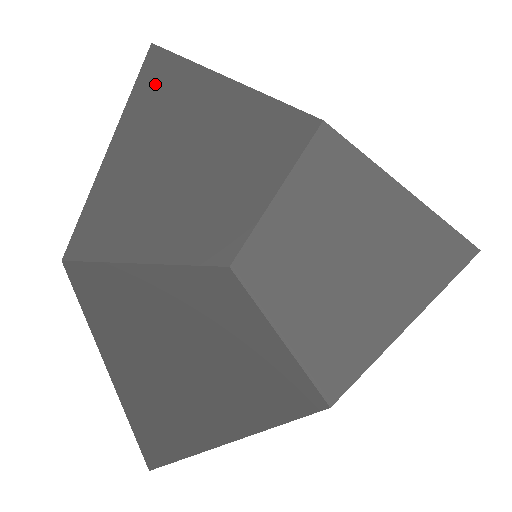
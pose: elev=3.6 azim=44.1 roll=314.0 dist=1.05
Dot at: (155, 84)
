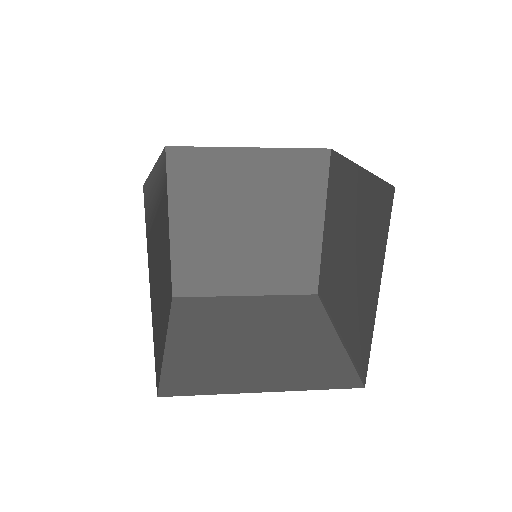
Dot at: (179, 168)
